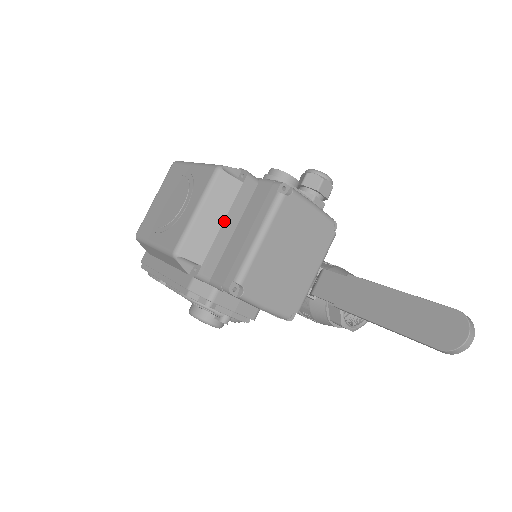
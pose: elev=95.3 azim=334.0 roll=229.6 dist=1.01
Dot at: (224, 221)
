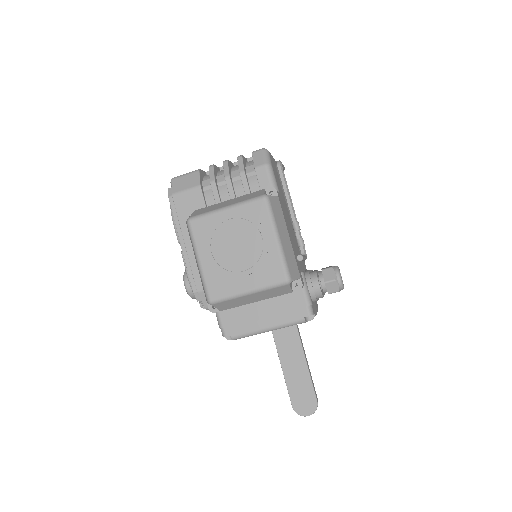
Dot at: occluded
